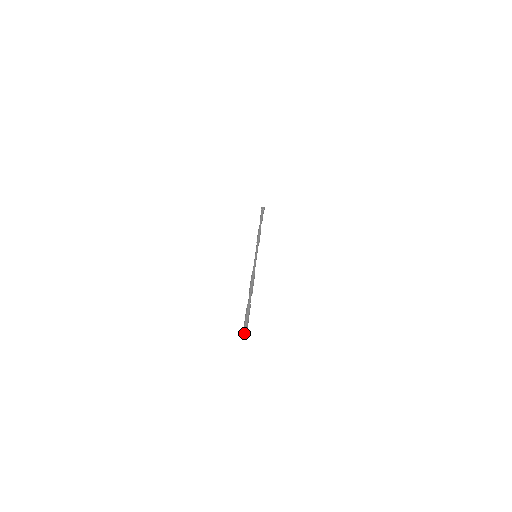
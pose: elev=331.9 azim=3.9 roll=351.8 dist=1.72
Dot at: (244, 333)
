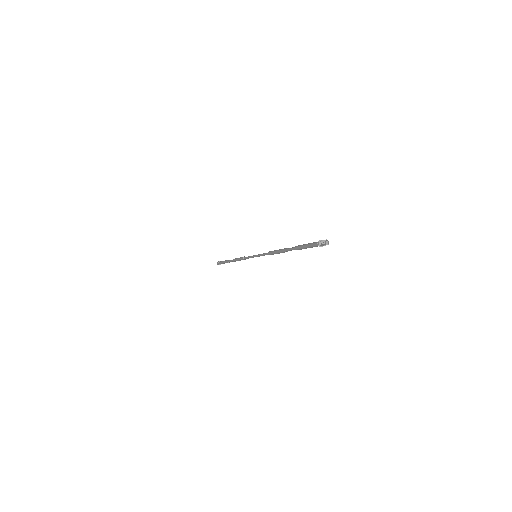
Dot at: (325, 240)
